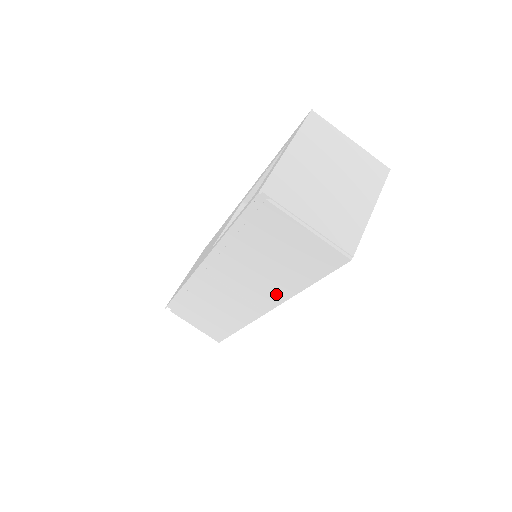
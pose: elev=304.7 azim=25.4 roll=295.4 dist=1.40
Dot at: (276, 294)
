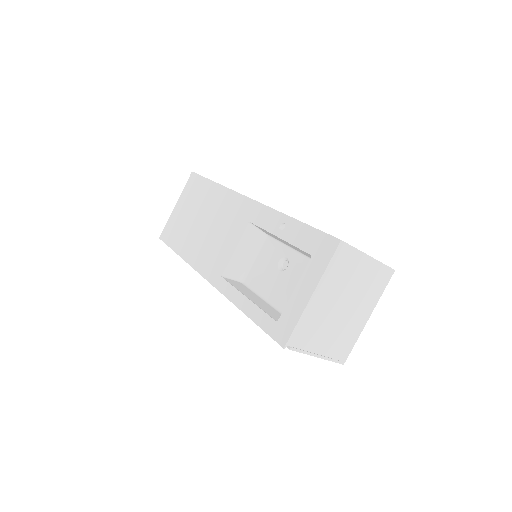
Dot at: occluded
